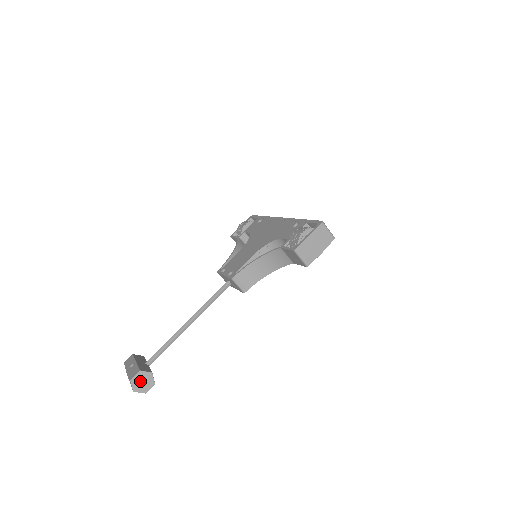
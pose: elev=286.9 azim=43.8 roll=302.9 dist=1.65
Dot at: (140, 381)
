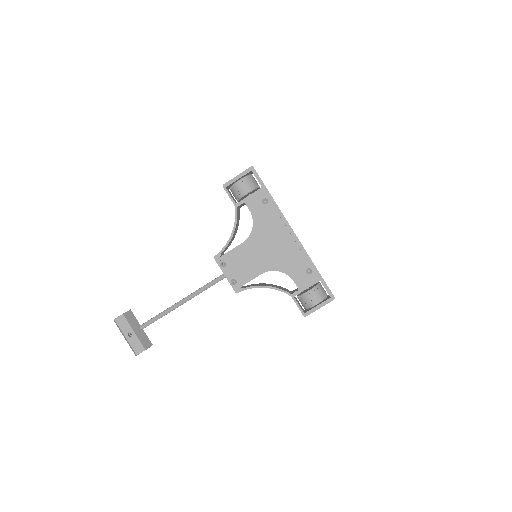
Dot at: occluded
